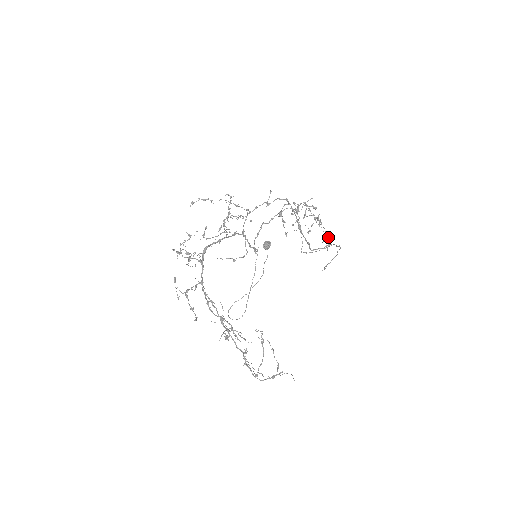
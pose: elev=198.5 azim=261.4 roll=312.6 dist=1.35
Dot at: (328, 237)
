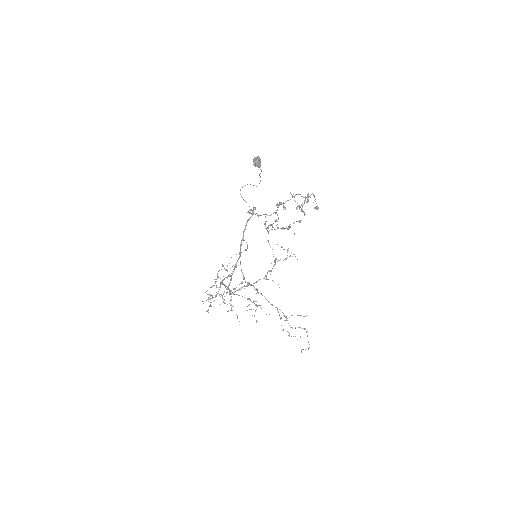
Dot at: (317, 208)
